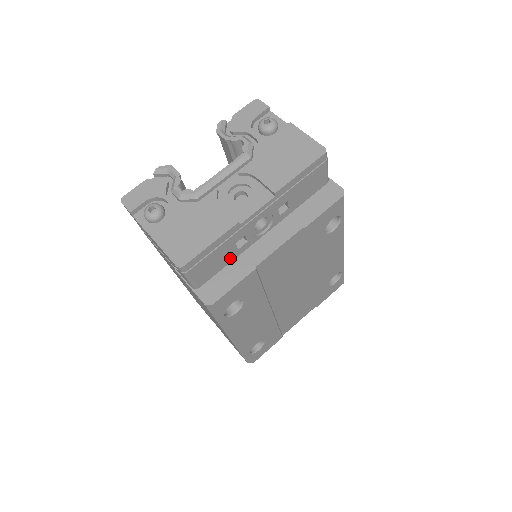
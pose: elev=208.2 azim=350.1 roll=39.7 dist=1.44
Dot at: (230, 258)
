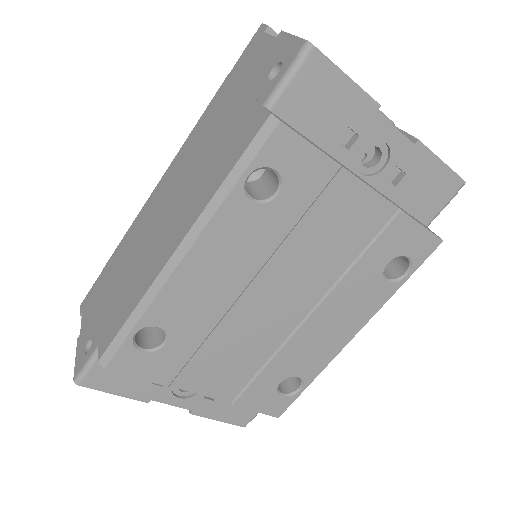
Dot at: (322, 137)
